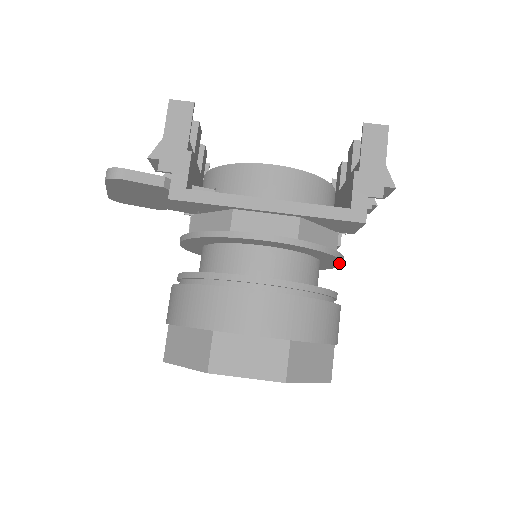
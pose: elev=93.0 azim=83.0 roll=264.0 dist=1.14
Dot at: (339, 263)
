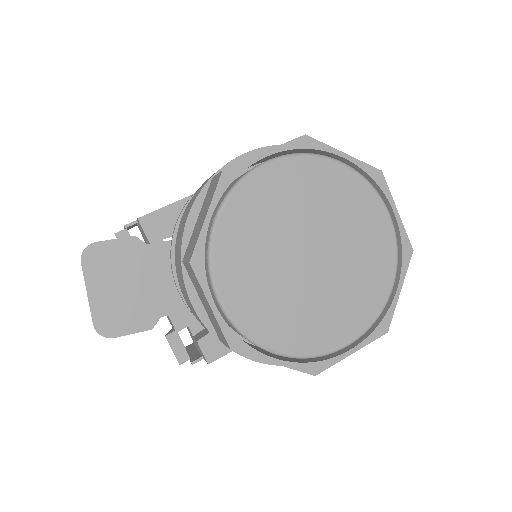
Dot at: occluded
